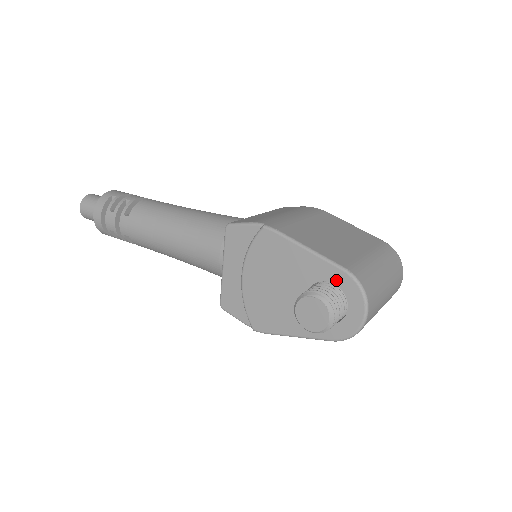
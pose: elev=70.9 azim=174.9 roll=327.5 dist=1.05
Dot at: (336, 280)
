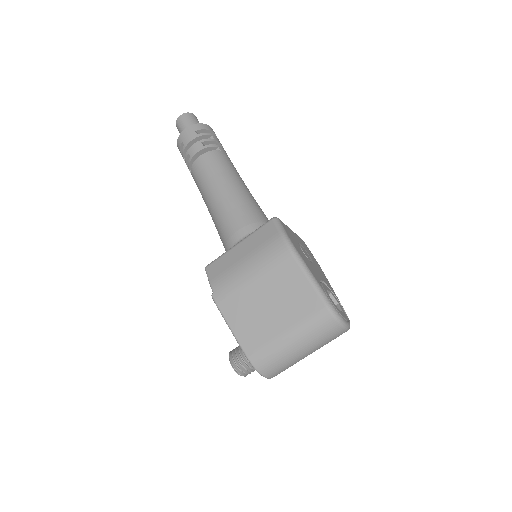
Dot at: occluded
